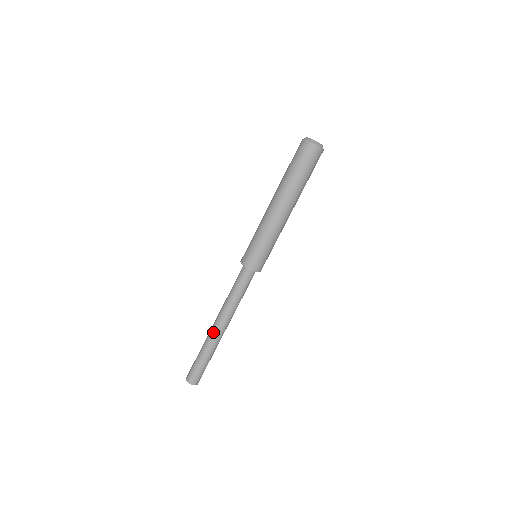
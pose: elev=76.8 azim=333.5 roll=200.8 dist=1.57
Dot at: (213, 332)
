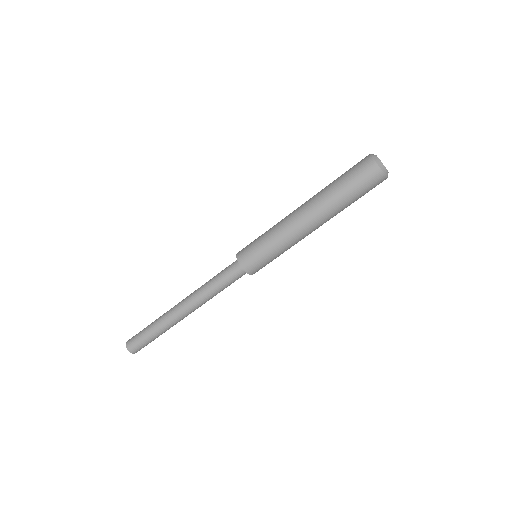
Dot at: (174, 307)
